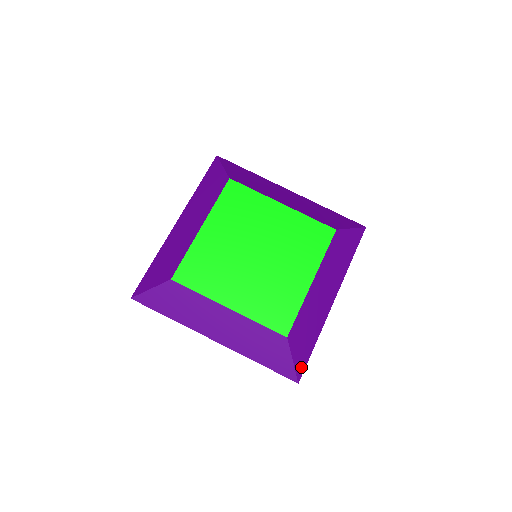
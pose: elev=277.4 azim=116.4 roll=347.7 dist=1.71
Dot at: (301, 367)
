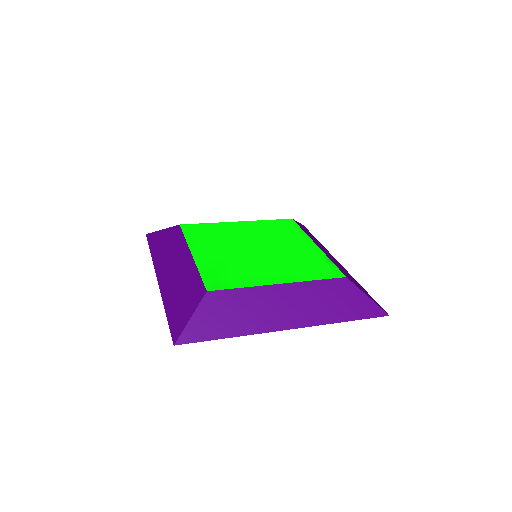
Dot at: (193, 335)
